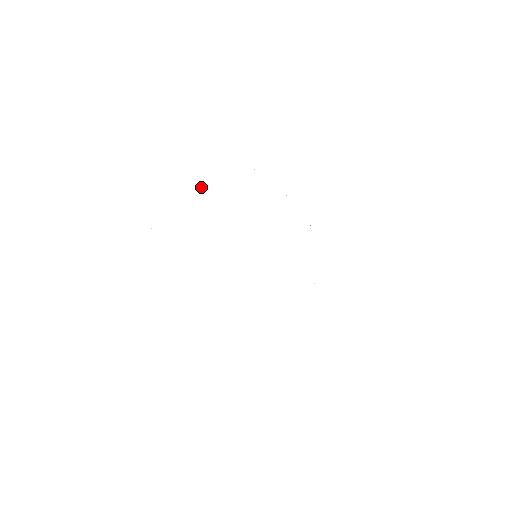
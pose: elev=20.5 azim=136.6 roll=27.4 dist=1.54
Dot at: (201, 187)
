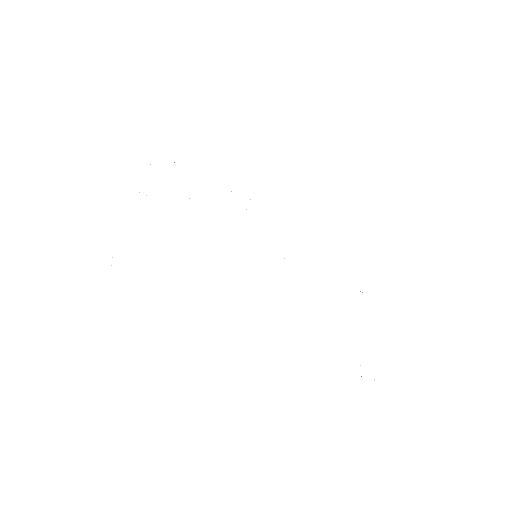
Dot at: occluded
